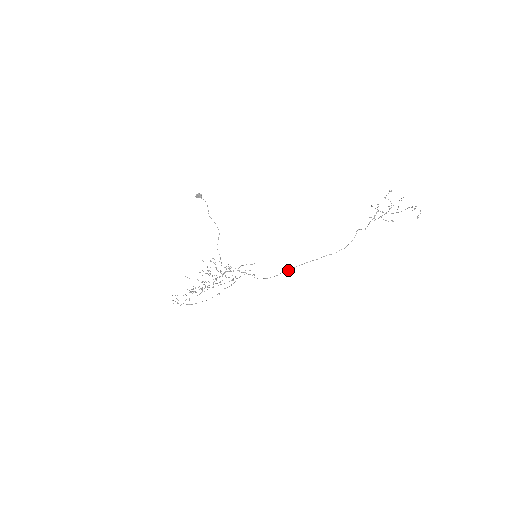
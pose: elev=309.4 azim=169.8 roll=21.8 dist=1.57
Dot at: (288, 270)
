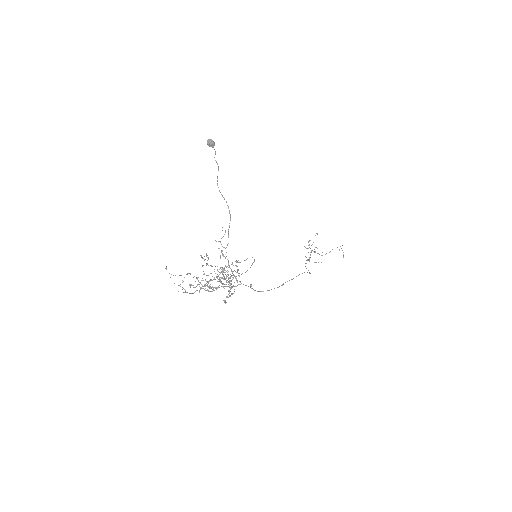
Dot at: (293, 278)
